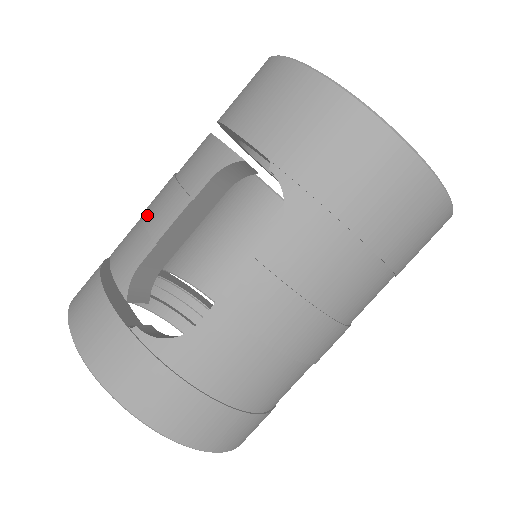
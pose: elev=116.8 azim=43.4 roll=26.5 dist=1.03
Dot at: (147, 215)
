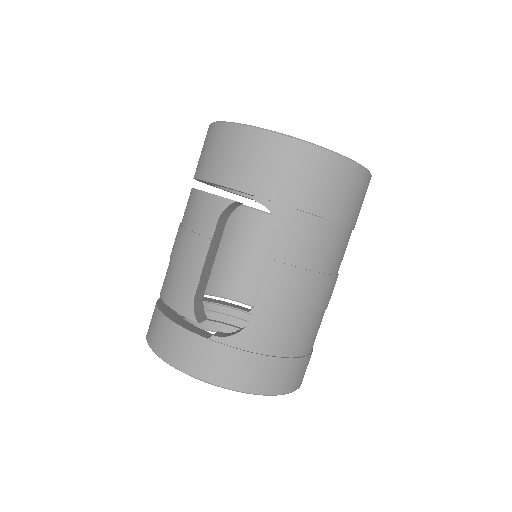
Dot at: (180, 262)
